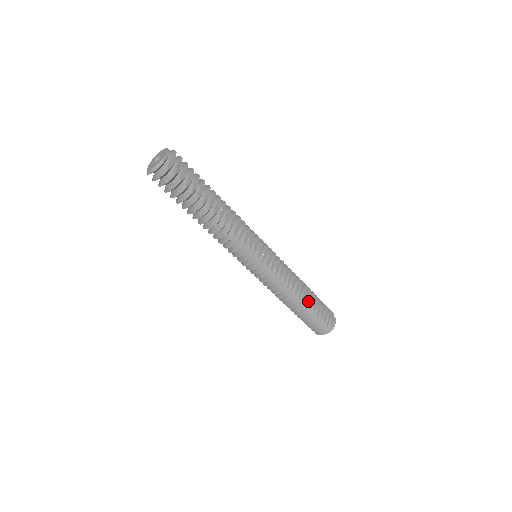
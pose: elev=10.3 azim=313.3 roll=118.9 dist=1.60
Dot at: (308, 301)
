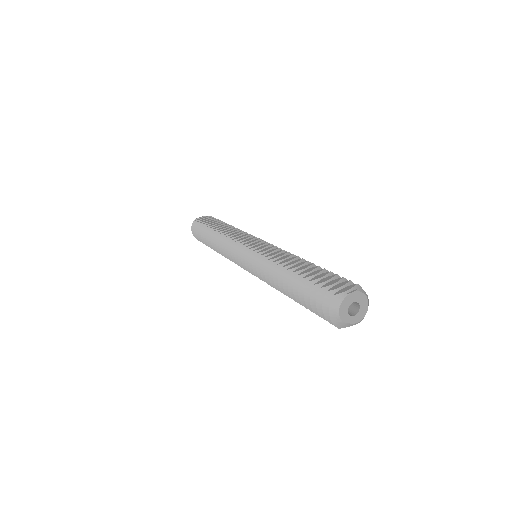
Dot at: (300, 270)
